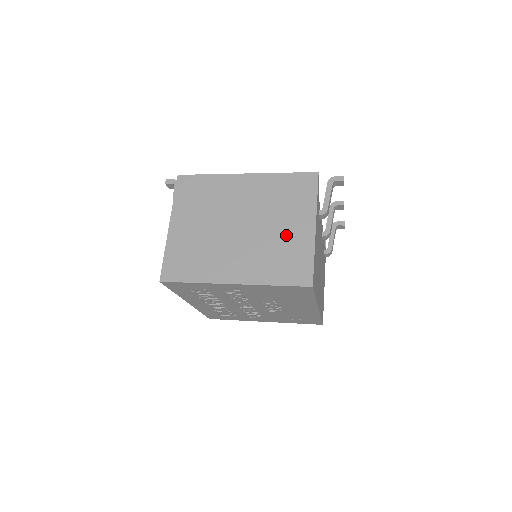
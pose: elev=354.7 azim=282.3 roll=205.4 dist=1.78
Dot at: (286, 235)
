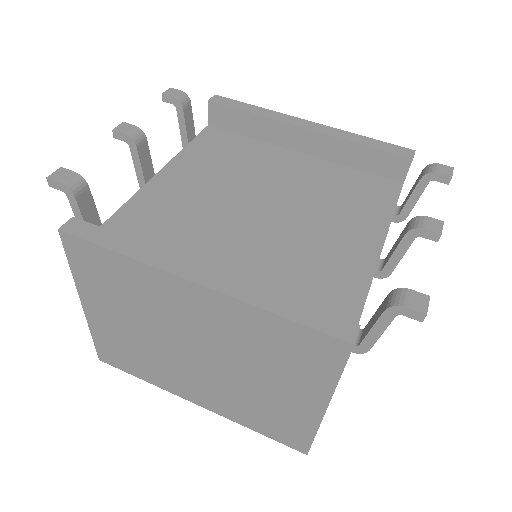
Dot at: (273, 397)
